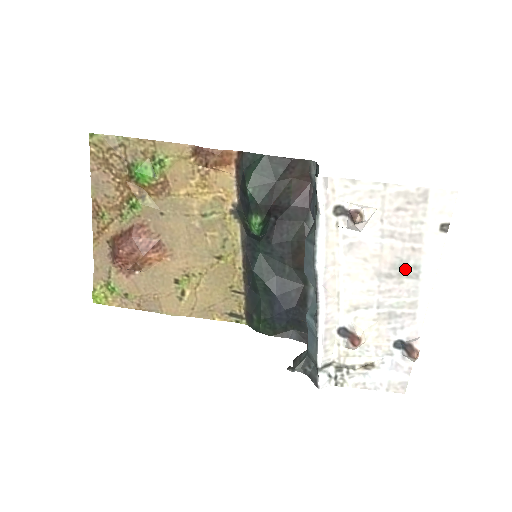
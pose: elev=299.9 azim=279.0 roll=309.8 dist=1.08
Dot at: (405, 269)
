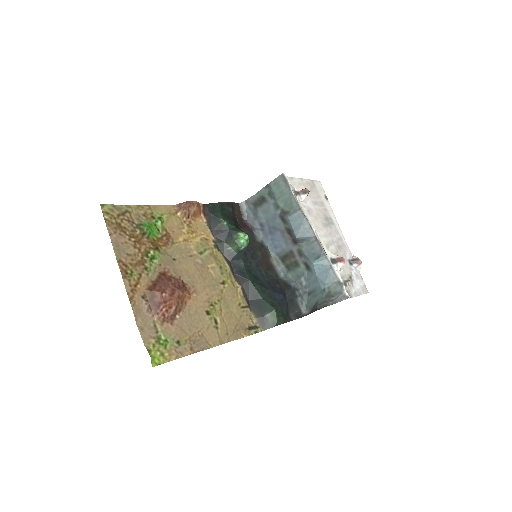
Dot at: (328, 220)
